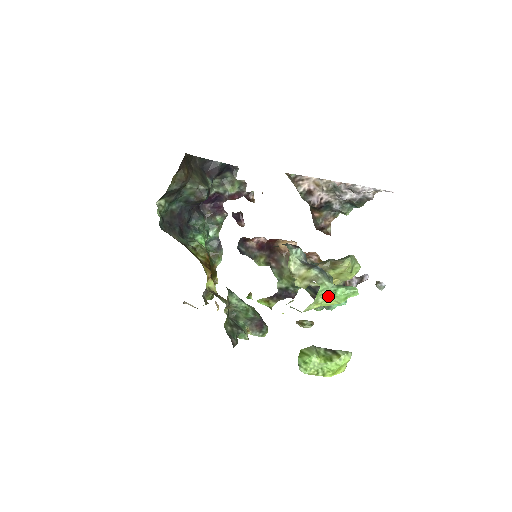
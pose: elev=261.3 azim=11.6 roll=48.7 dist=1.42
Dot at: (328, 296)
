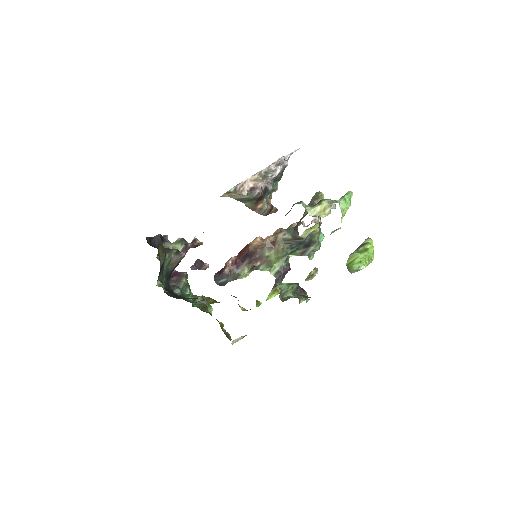
Dot at: (343, 207)
